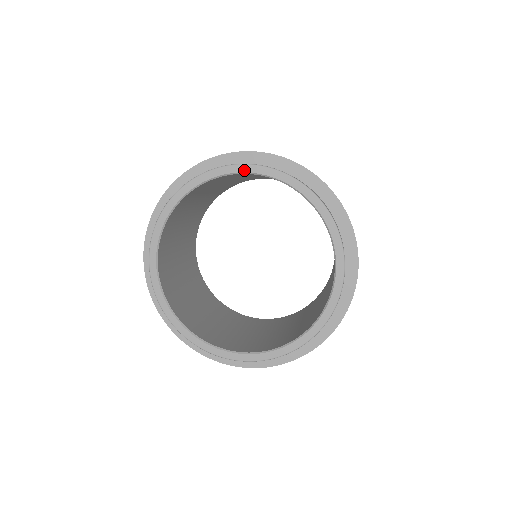
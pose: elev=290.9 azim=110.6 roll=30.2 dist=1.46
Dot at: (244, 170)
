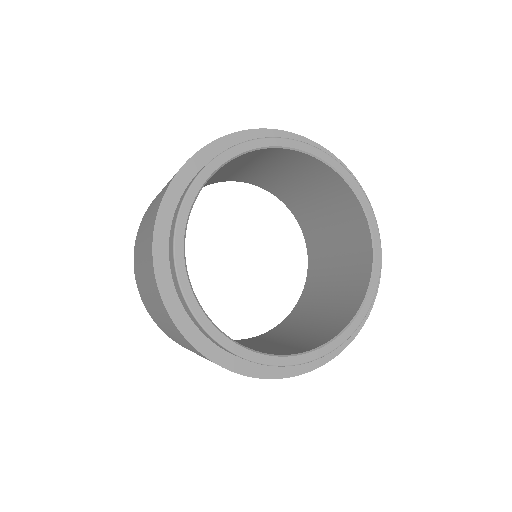
Dot at: (240, 151)
